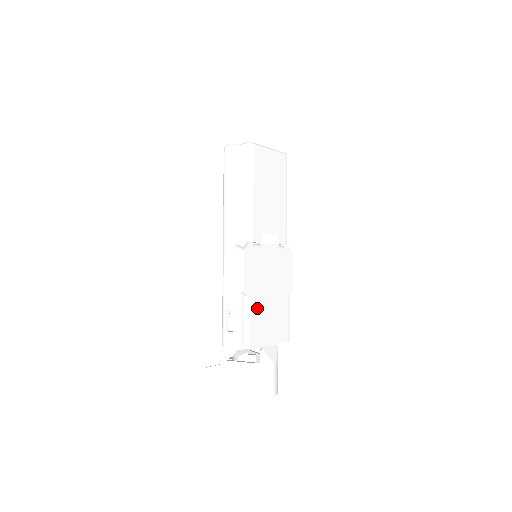
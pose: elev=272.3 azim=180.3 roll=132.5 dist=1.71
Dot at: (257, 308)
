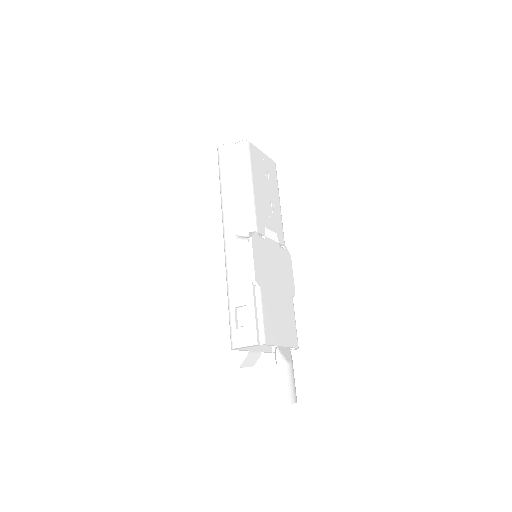
Dot at: (268, 301)
